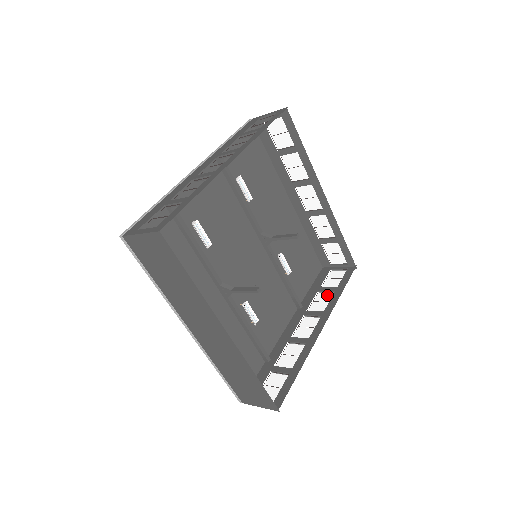
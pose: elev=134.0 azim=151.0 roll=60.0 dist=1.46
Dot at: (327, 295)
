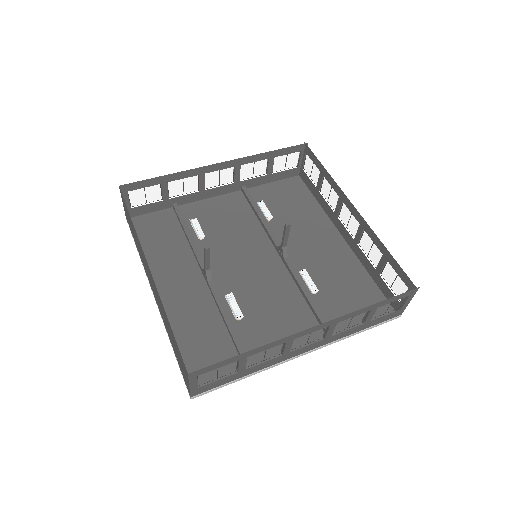
Dot at: occluded
